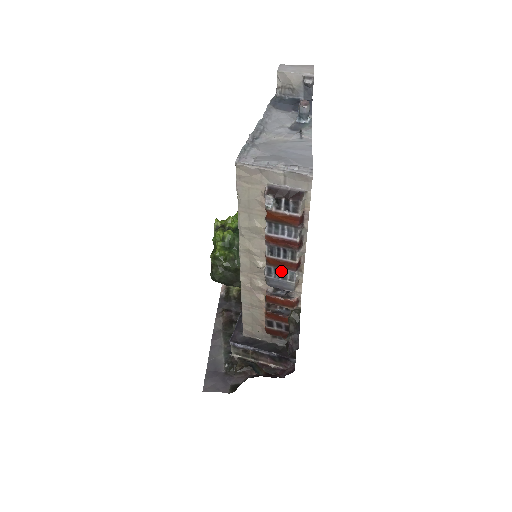
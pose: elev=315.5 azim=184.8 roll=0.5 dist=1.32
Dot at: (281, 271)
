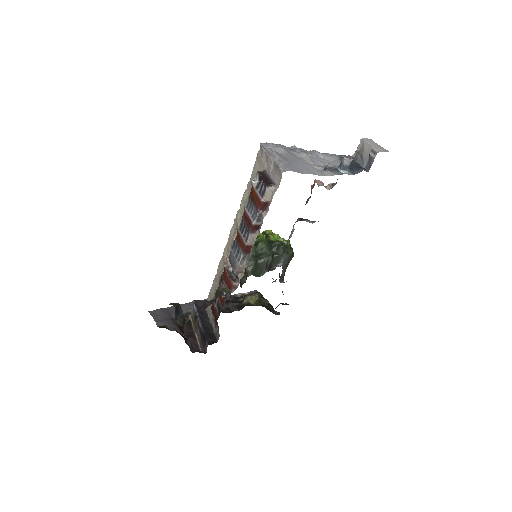
Dot at: (238, 248)
